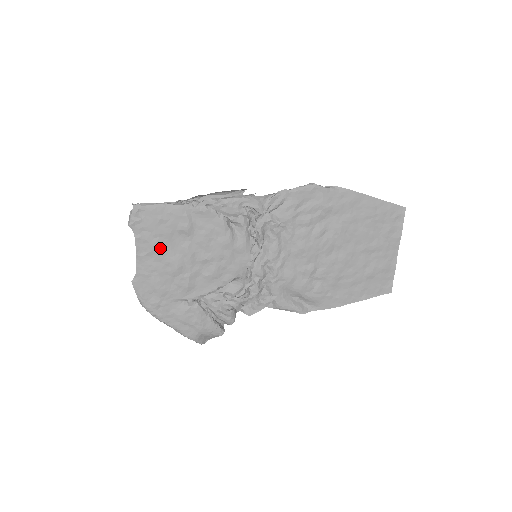
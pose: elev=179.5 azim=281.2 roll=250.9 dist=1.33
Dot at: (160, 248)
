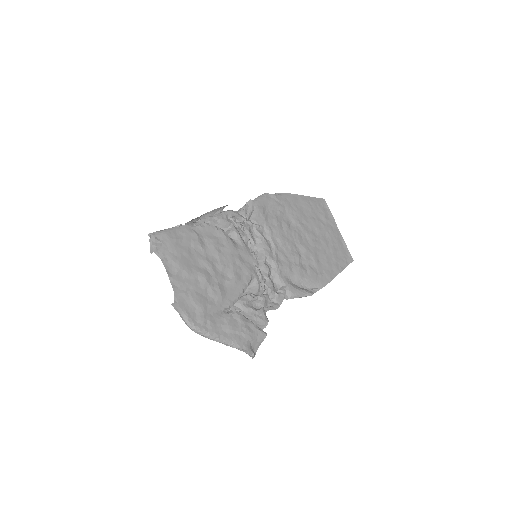
Dot at: (185, 265)
